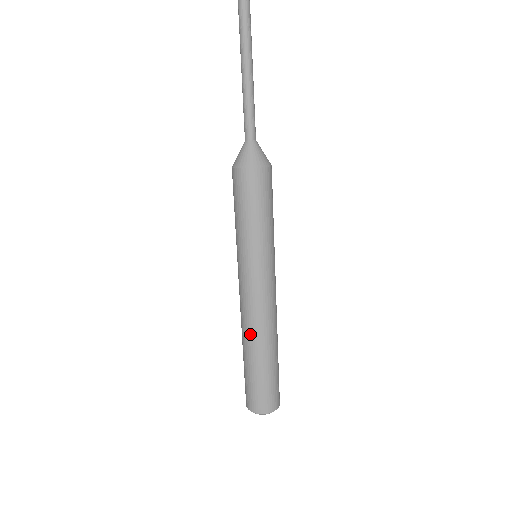
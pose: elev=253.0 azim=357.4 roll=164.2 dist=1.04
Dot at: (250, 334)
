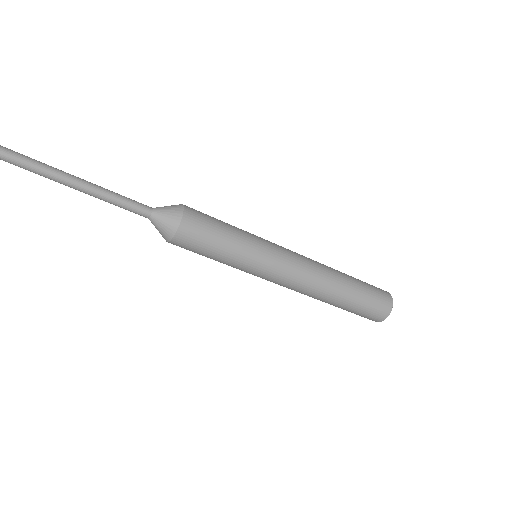
Dot at: occluded
